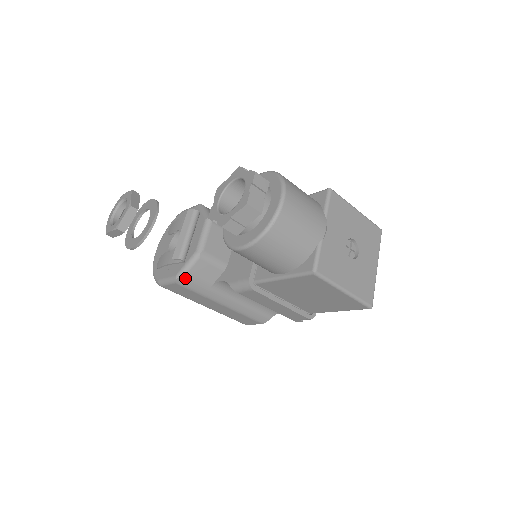
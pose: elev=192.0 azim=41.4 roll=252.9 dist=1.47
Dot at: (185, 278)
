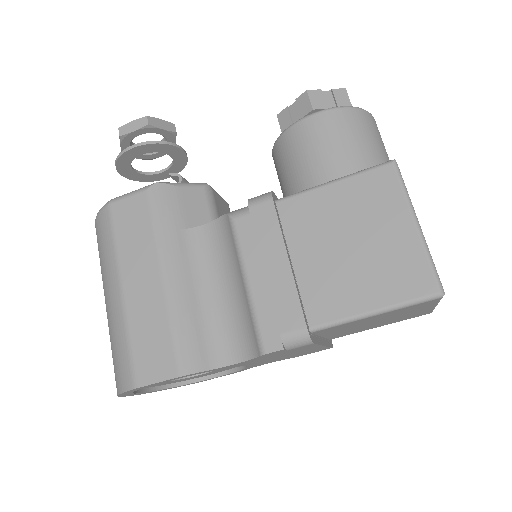
Dot at: (167, 190)
